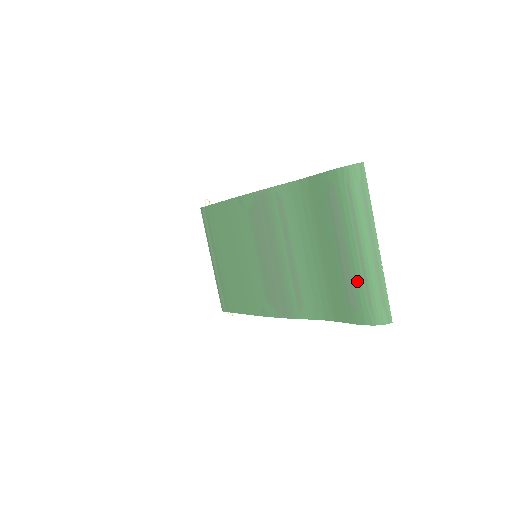
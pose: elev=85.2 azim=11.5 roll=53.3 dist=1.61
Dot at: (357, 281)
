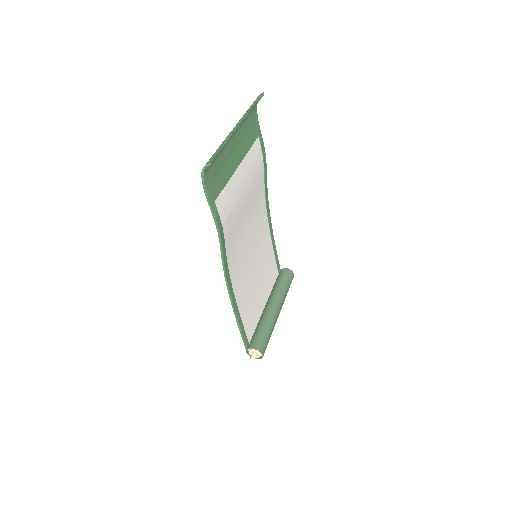
Dot at: (220, 158)
